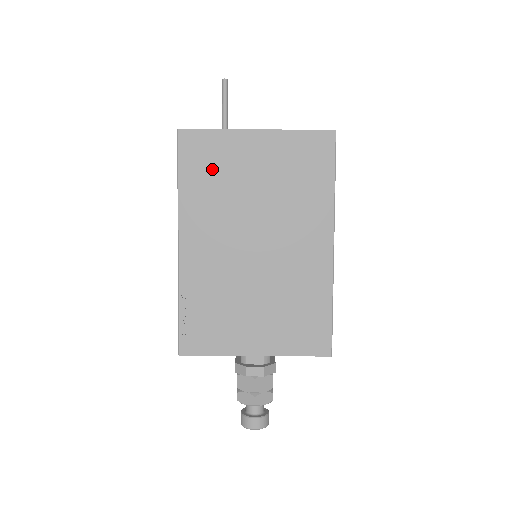
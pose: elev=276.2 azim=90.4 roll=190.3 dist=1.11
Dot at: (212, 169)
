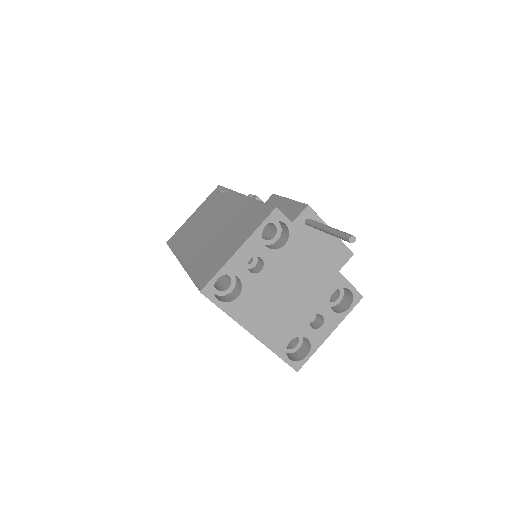
Dot at: occluded
